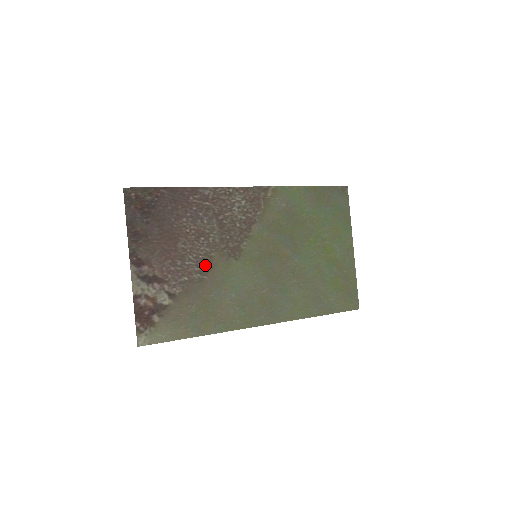
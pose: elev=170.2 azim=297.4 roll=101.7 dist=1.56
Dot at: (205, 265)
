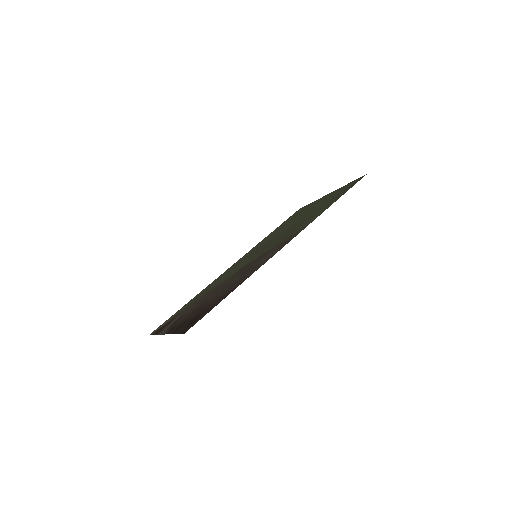
Dot at: occluded
